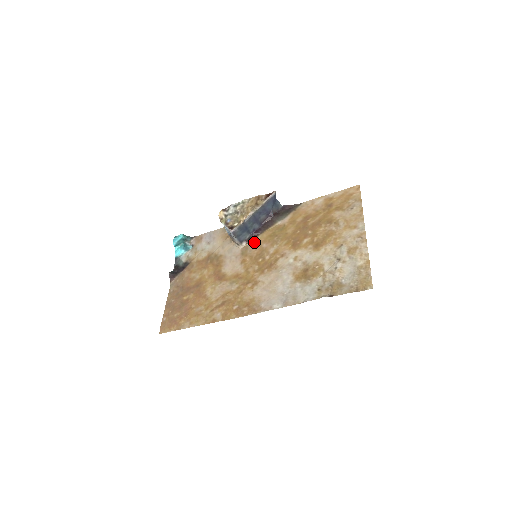
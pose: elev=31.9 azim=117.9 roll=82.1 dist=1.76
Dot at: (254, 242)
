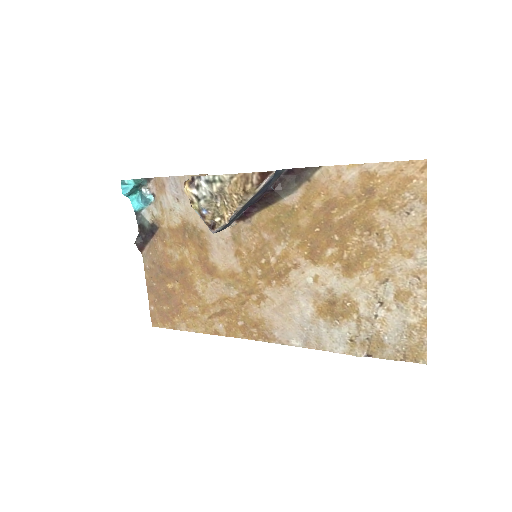
Dot at: (248, 224)
